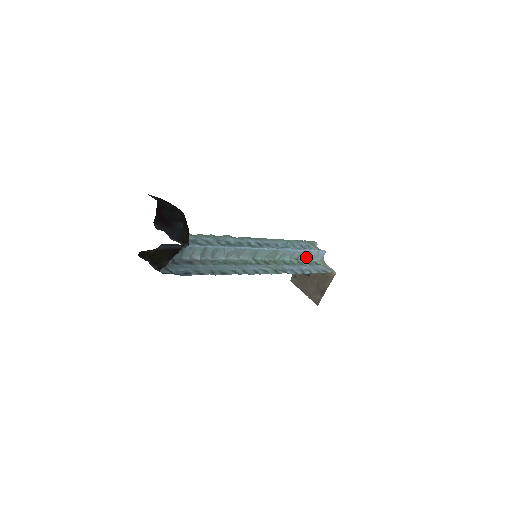
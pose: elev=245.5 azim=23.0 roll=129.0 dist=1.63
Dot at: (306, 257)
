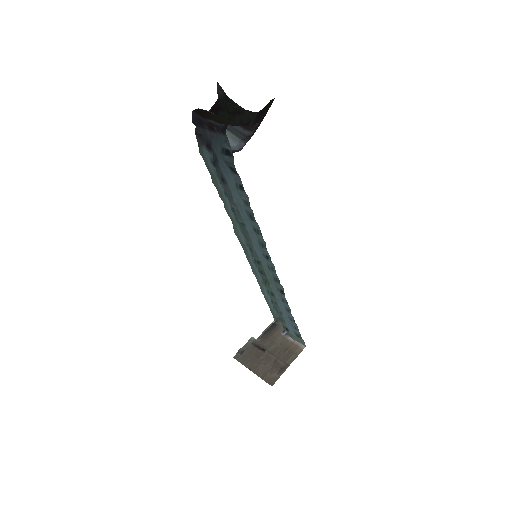
Dot at: occluded
